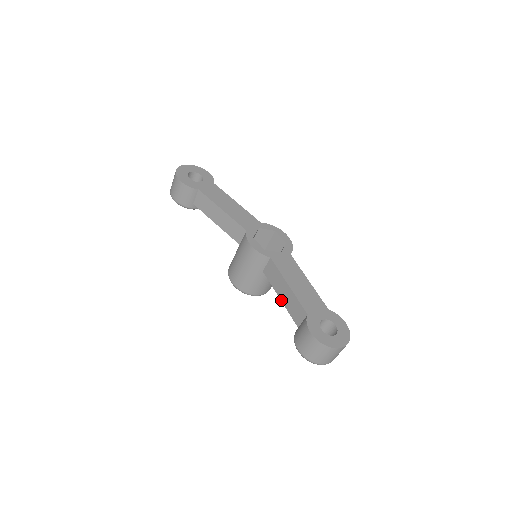
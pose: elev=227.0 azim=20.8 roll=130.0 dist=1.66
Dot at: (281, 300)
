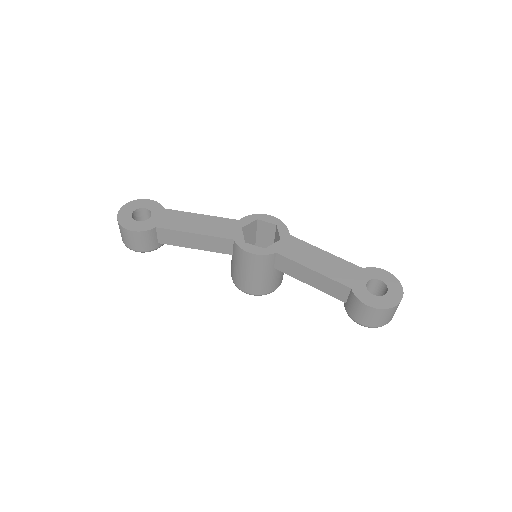
Dot at: (312, 286)
